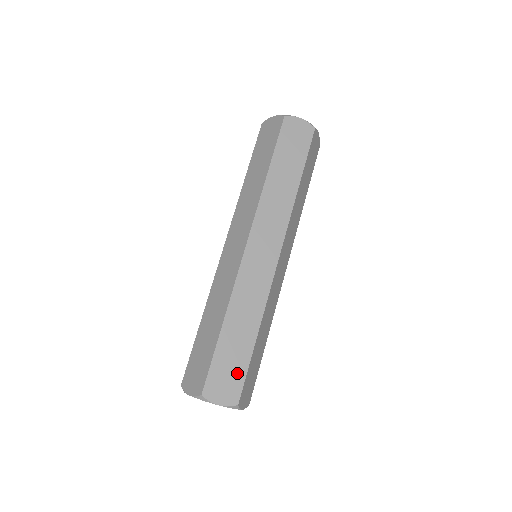
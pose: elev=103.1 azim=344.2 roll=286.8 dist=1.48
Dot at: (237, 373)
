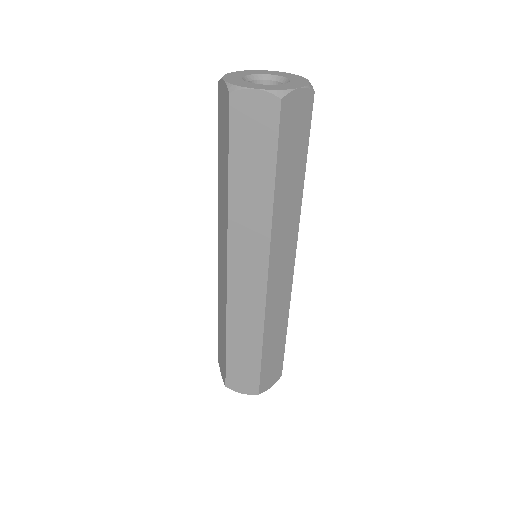
Dot at: (251, 374)
